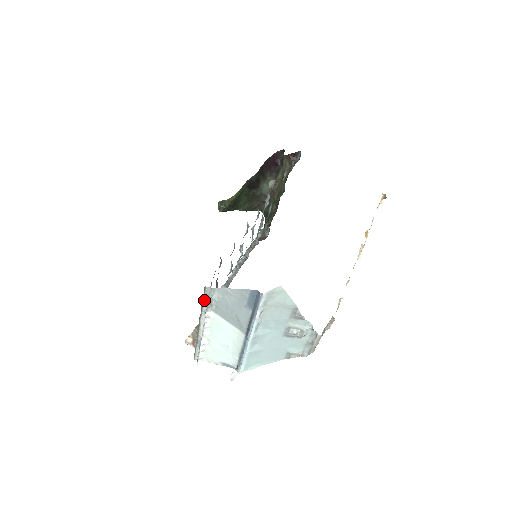
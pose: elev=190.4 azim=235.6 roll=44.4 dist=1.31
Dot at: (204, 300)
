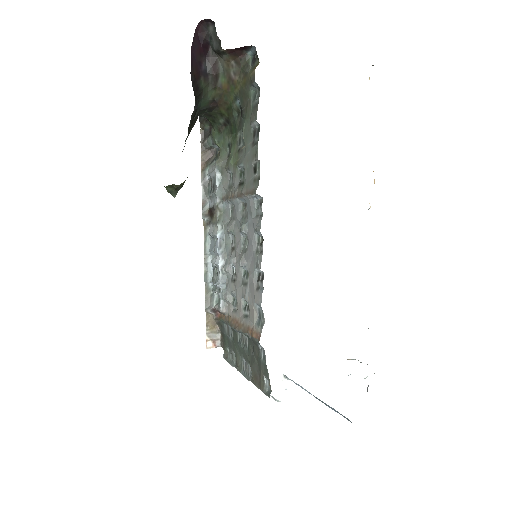
Dot at: (263, 392)
